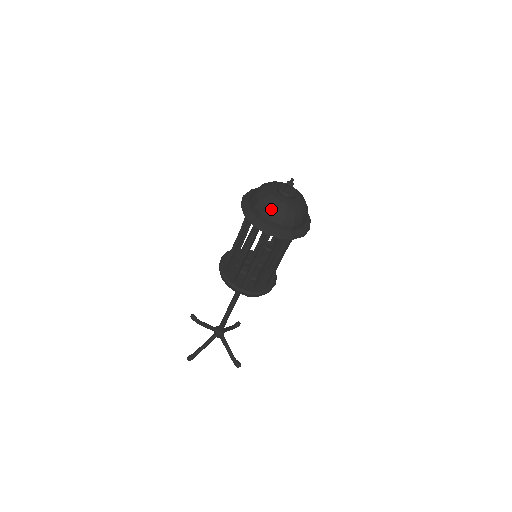
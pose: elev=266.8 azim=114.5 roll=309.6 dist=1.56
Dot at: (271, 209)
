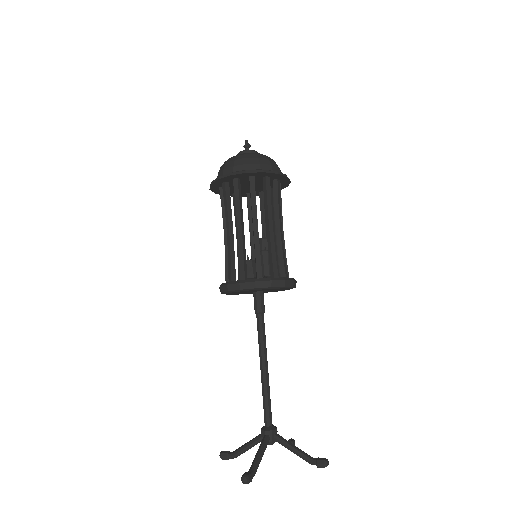
Dot at: (240, 157)
